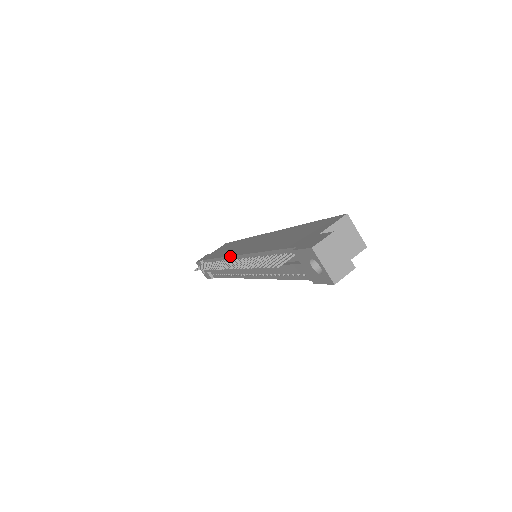
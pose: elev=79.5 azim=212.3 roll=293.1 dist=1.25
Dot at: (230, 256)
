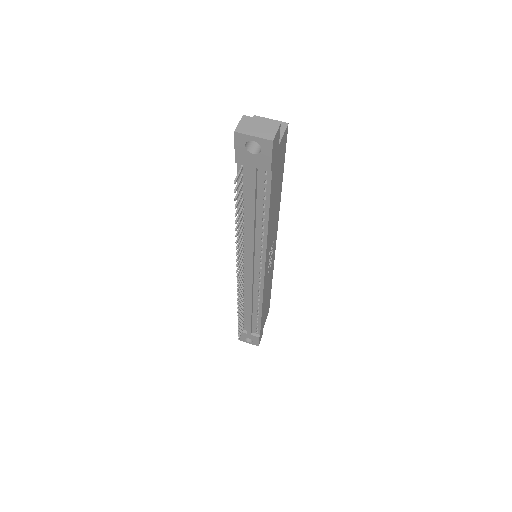
Dot at: occluded
